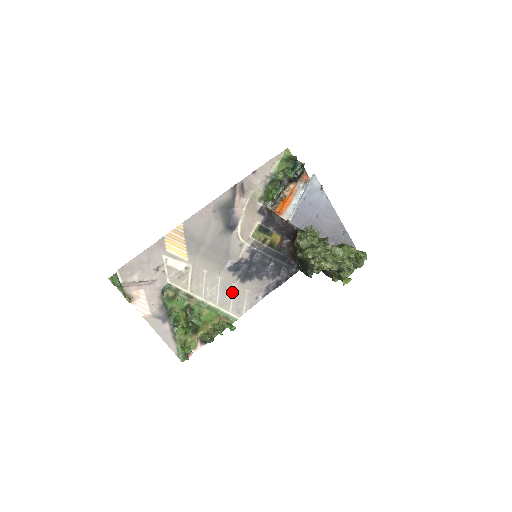
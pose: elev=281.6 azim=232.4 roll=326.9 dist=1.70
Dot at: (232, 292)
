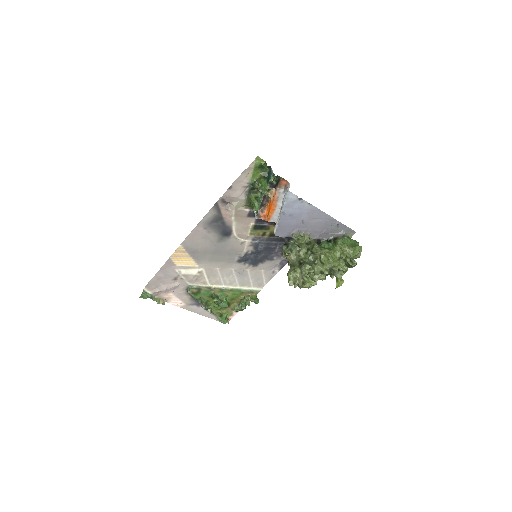
Dot at: (248, 275)
